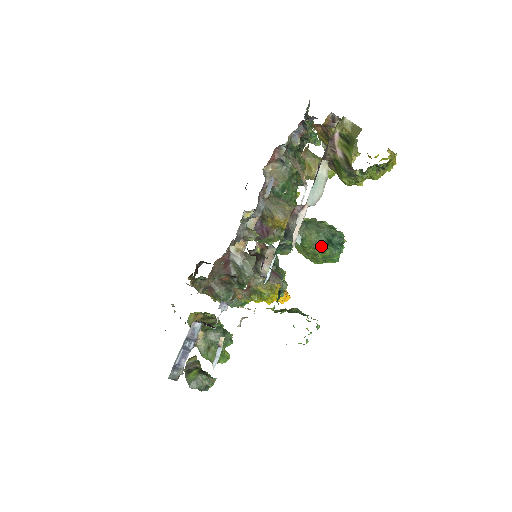
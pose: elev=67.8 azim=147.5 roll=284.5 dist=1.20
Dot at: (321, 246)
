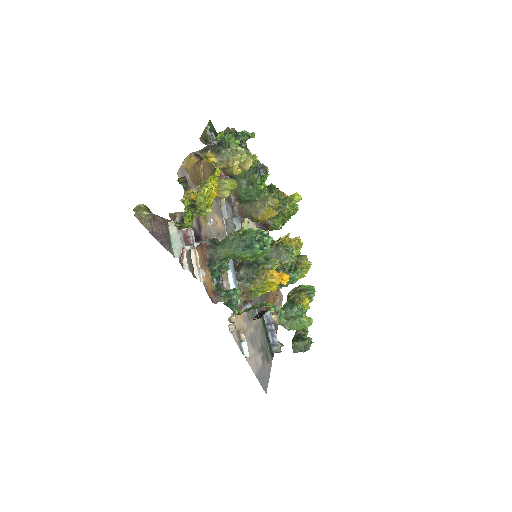
Dot at: (239, 255)
